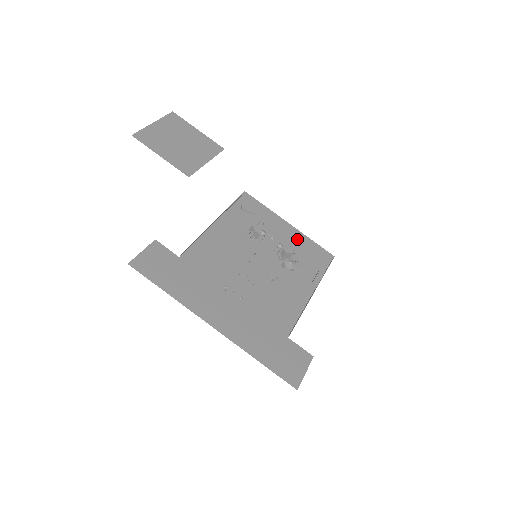
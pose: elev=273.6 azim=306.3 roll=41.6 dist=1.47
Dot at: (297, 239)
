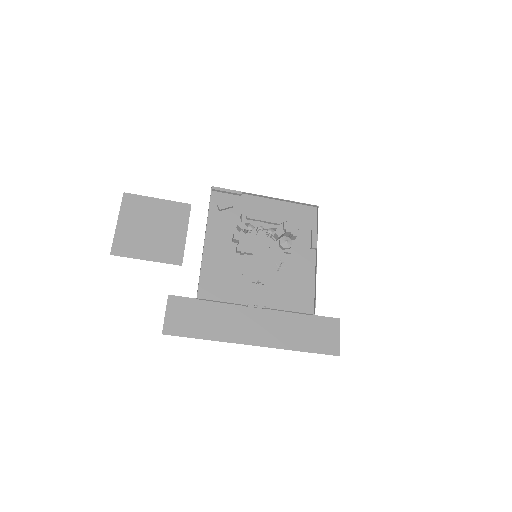
Dot at: (279, 208)
